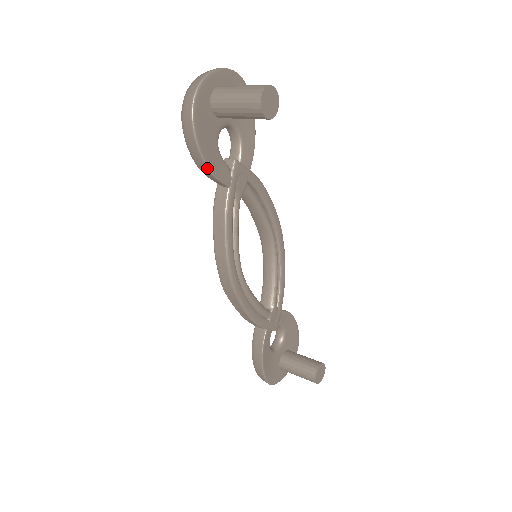
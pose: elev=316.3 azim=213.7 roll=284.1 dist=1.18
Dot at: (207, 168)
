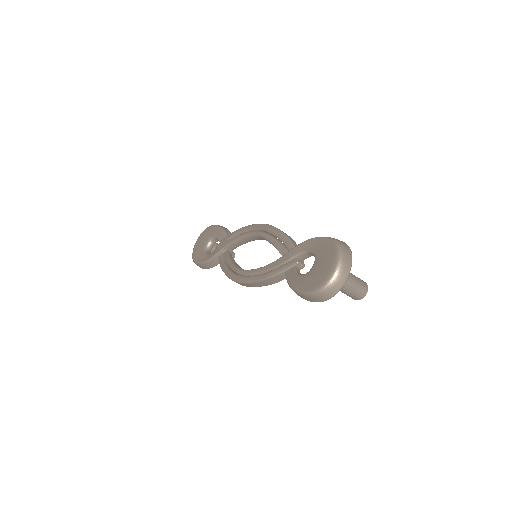
Dot at: occluded
